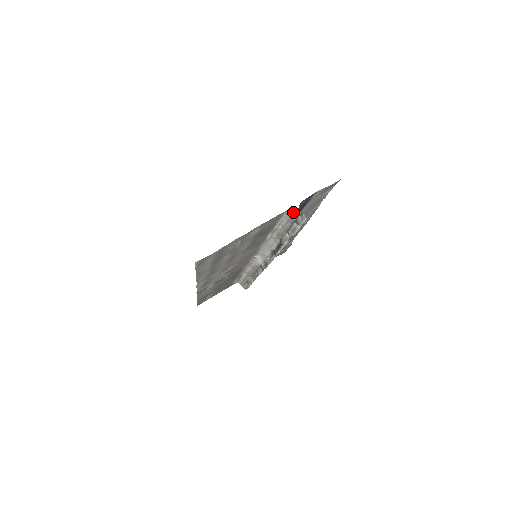
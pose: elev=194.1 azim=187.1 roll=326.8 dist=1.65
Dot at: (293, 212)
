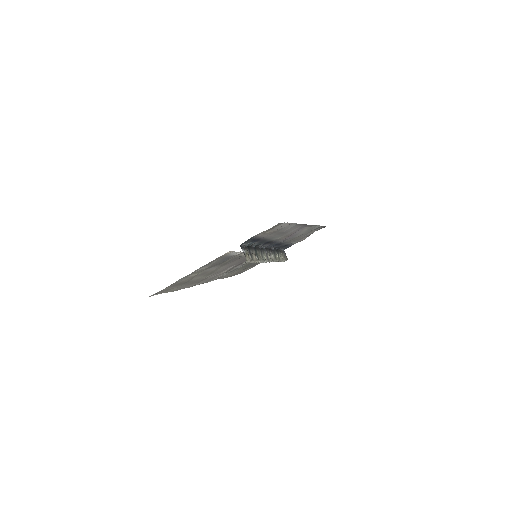
Dot at: occluded
